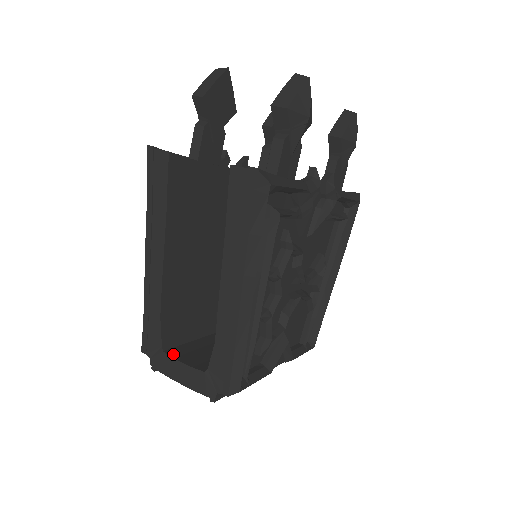
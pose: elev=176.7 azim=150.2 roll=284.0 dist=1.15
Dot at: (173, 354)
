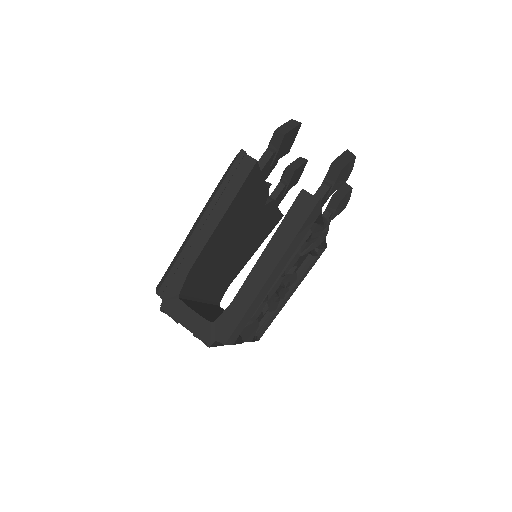
Dot at: (185, 303)
